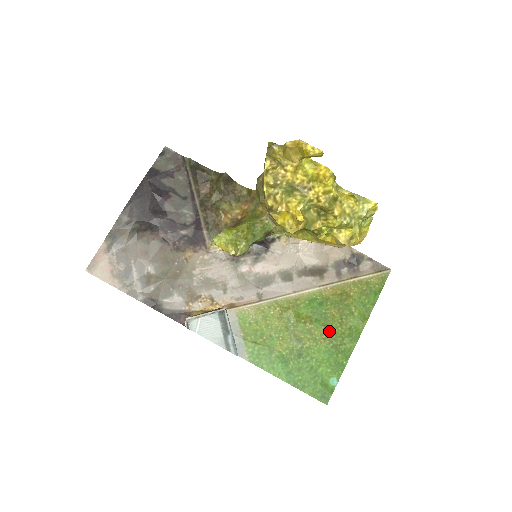
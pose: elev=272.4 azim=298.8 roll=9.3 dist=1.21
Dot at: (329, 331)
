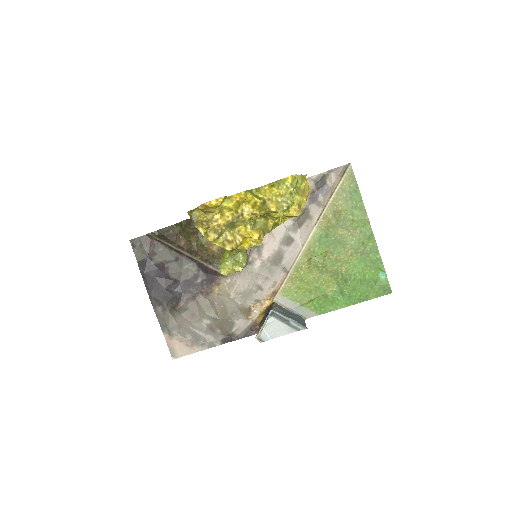
Dot at: (349, 247)
